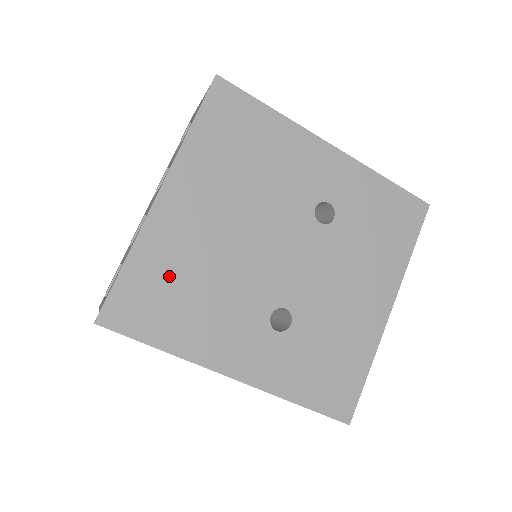
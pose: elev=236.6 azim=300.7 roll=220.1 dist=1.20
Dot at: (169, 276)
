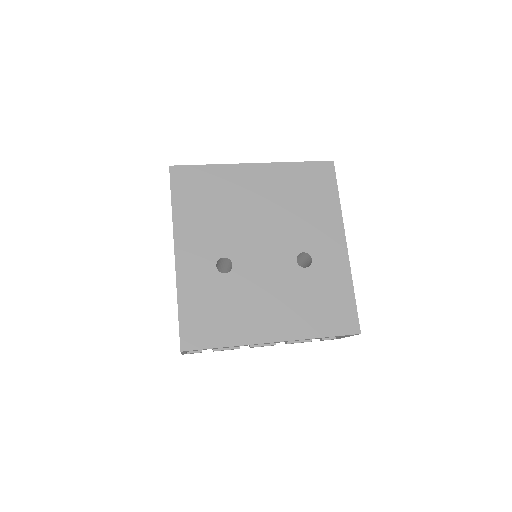
Dot at: (214, 189)
